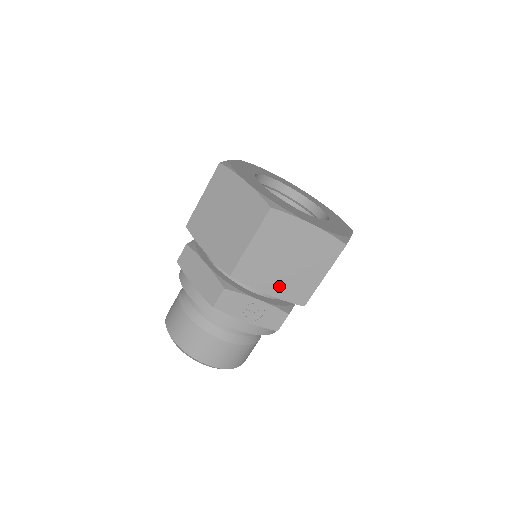
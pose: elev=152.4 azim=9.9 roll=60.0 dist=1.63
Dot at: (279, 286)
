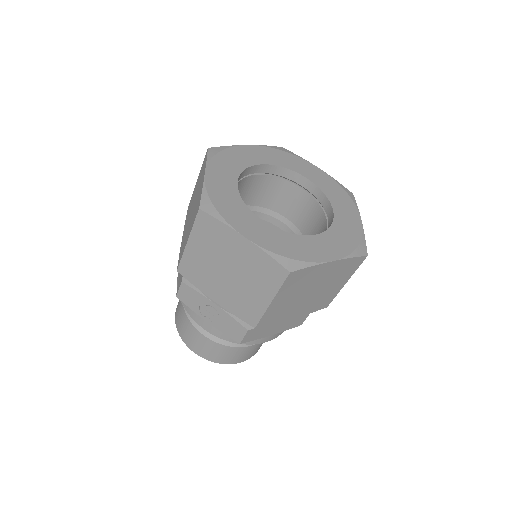
Dot at: (225, 296)
